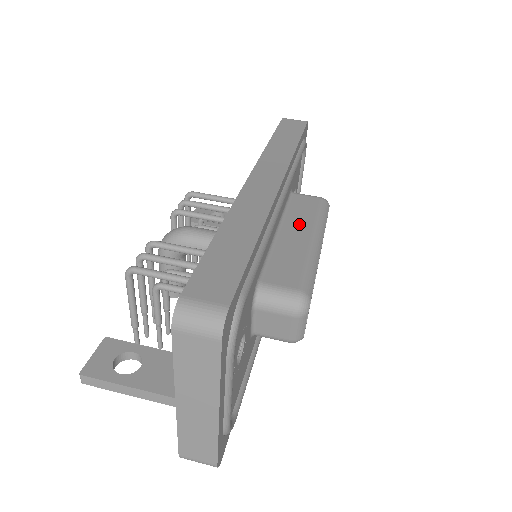
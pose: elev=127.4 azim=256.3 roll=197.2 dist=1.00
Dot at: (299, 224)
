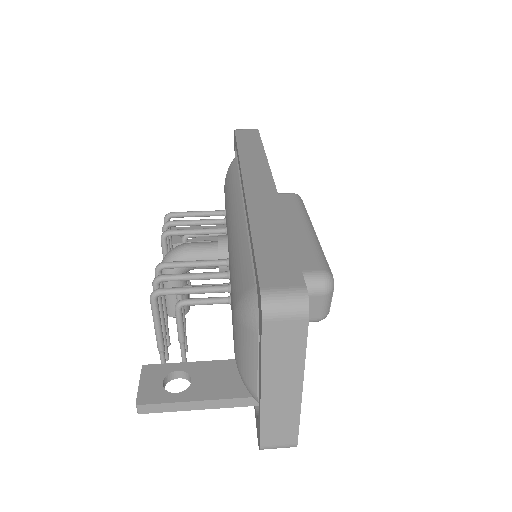
Dot at: (289, 218)
